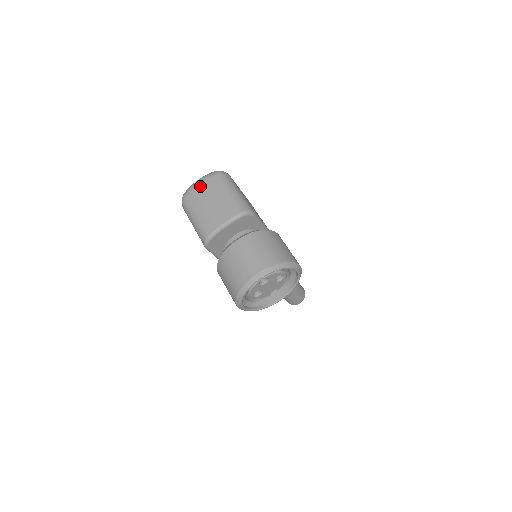
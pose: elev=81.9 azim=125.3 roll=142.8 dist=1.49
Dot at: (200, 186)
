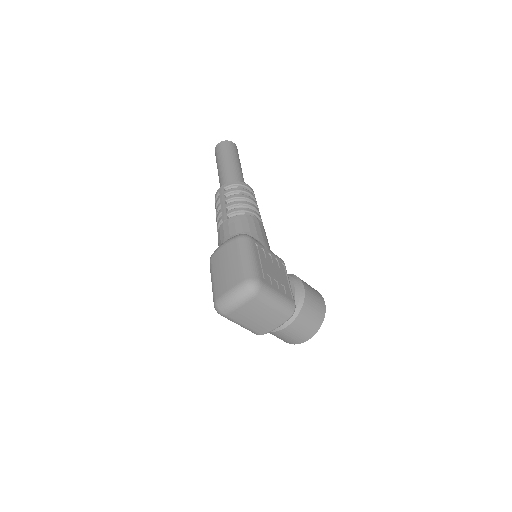
Dot at: (241, 309)
